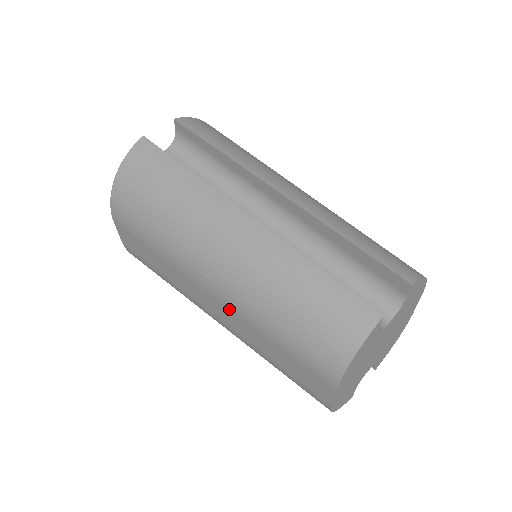
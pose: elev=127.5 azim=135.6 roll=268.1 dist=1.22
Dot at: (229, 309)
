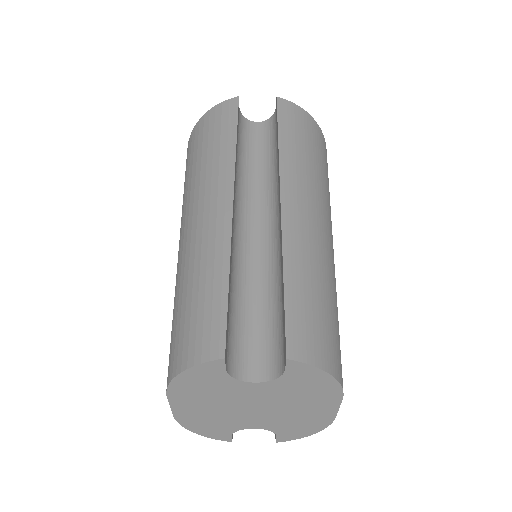
Dot at: occluded
